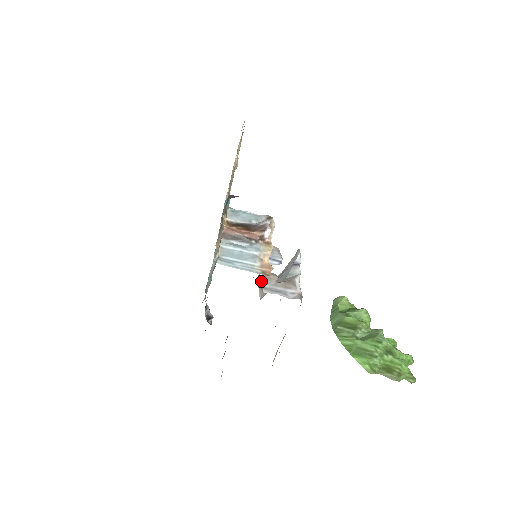
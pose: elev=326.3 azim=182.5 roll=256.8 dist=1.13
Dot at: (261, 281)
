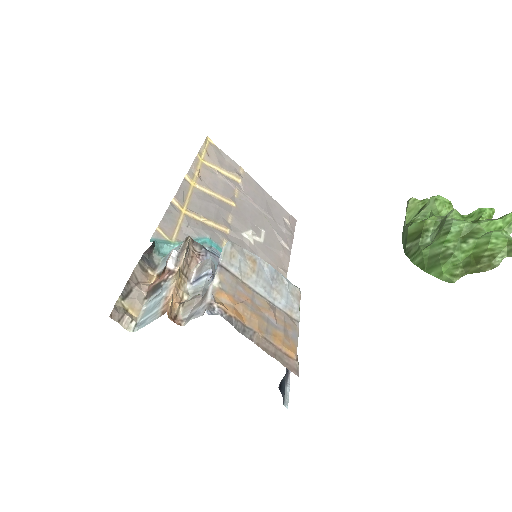
Dot at: (177, 317)
